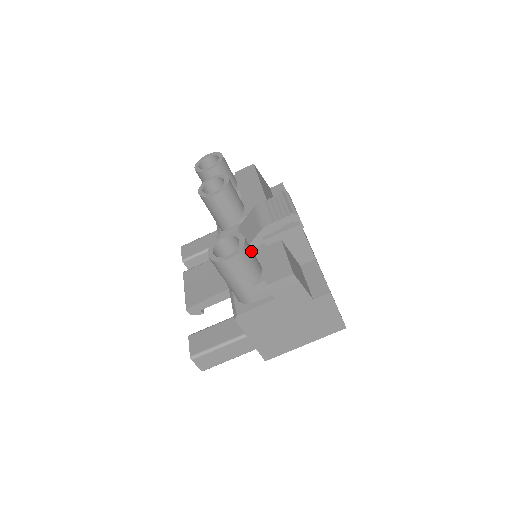
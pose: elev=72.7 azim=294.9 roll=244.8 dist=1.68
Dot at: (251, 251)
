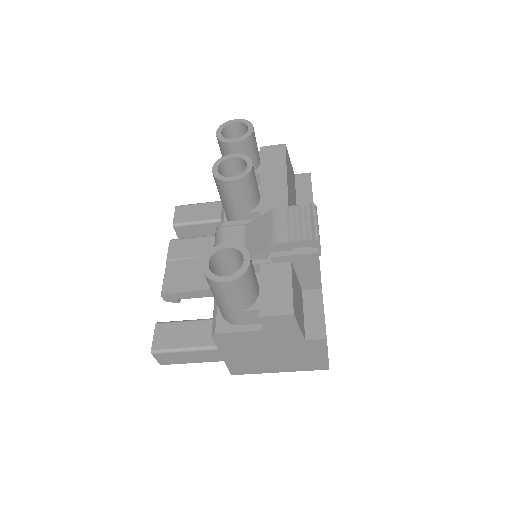
Dot at: (253, 274)
